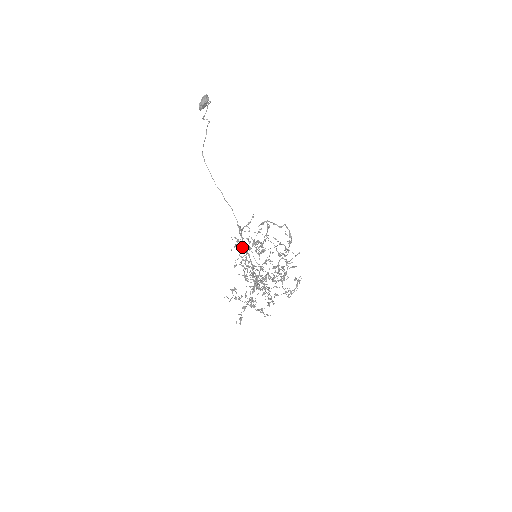
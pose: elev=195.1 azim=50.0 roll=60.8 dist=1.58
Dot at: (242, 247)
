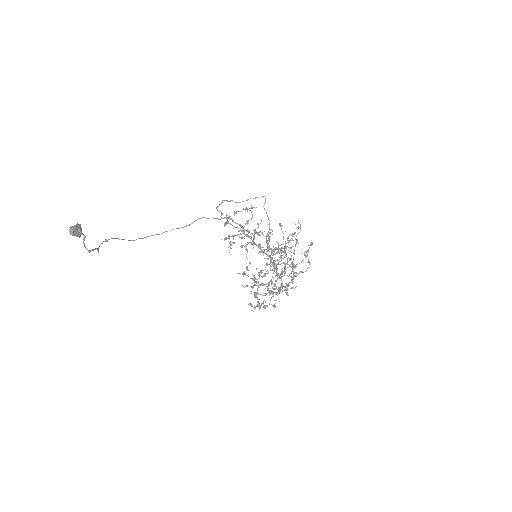
Dot at: (237, 235)
